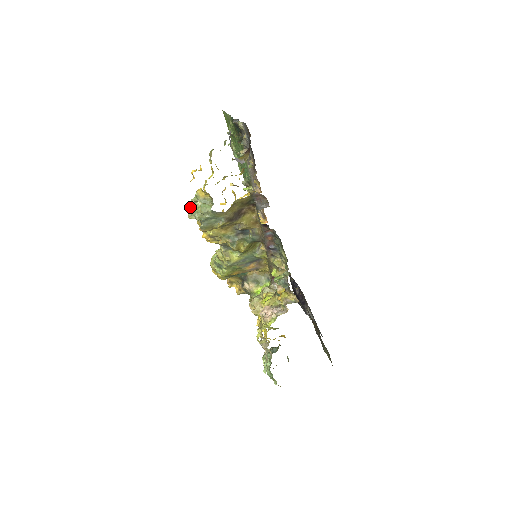
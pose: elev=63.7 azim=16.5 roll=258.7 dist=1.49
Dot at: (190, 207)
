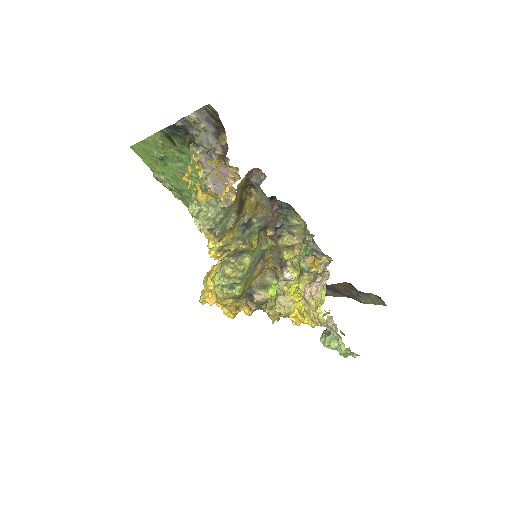
Dot at: (199, 218)
